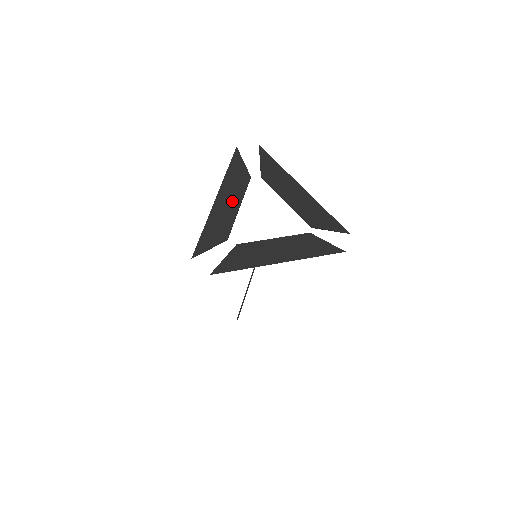
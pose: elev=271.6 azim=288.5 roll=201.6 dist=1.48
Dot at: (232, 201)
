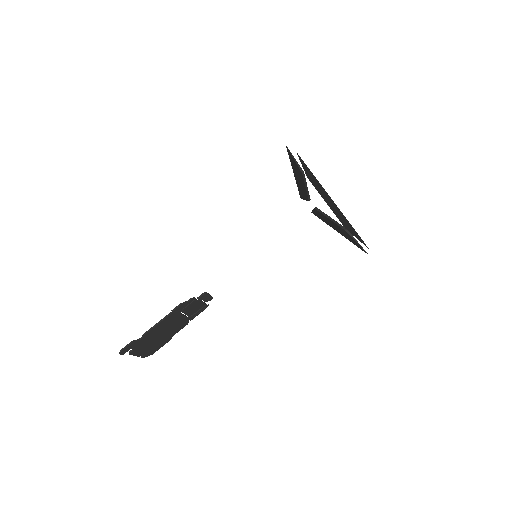
Dot at: occluded
